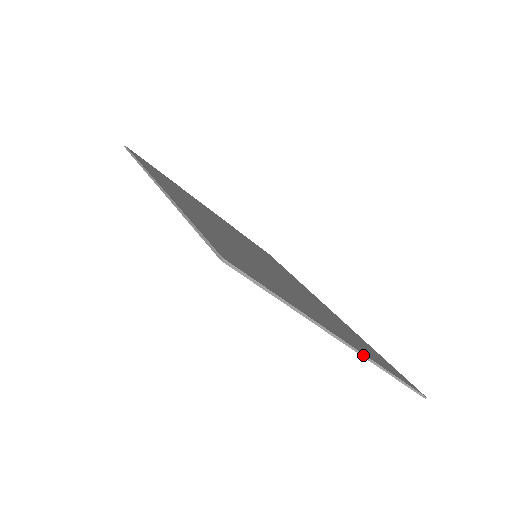
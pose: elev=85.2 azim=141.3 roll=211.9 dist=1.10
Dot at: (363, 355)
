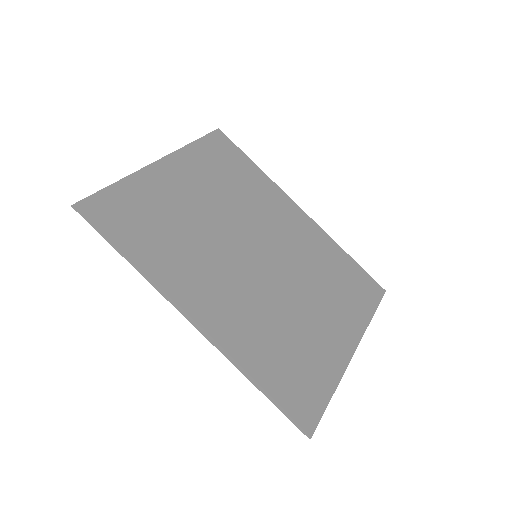
Dot at: (360, 340)
